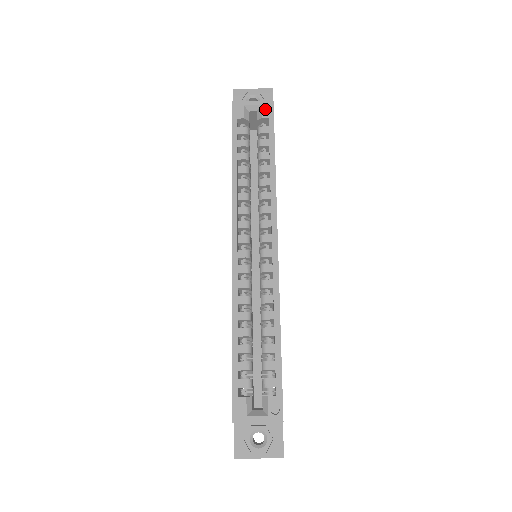
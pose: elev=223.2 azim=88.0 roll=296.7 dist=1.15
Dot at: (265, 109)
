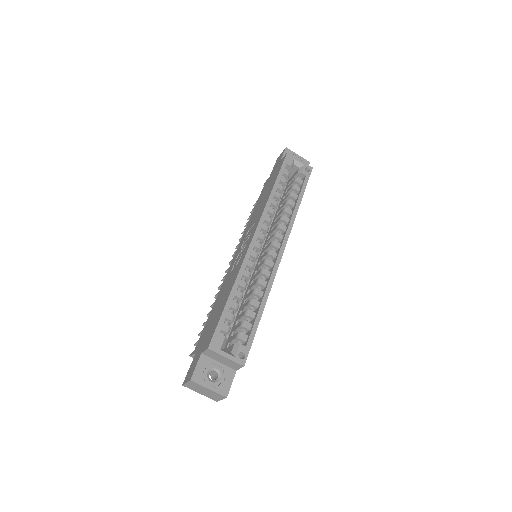
Dot at: occluded
